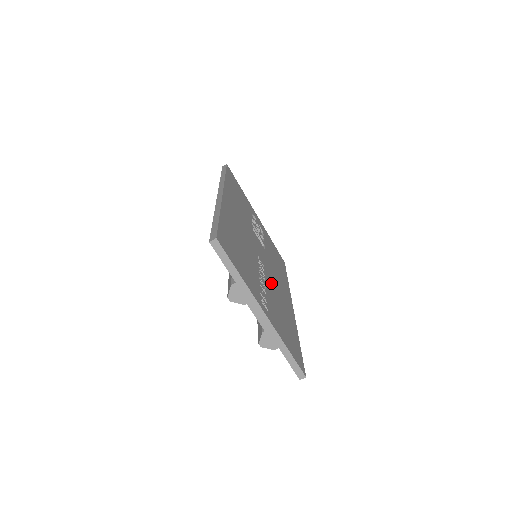
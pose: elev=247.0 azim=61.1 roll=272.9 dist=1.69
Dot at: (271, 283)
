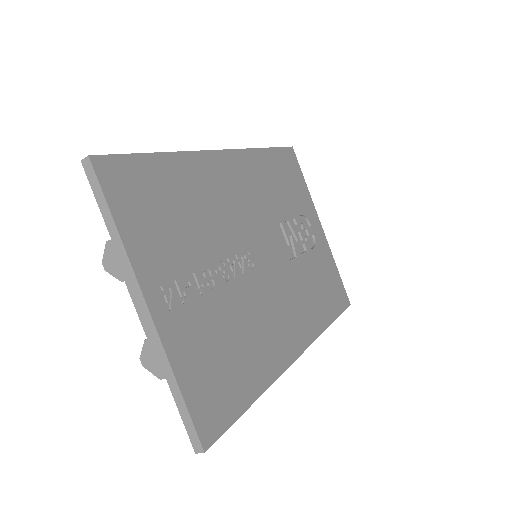
Dot at: (250, 295)
